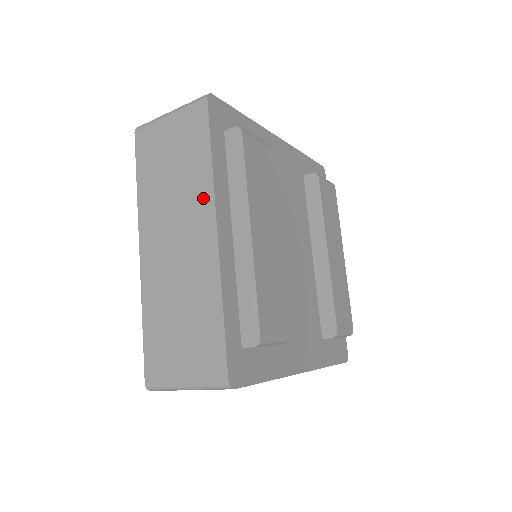
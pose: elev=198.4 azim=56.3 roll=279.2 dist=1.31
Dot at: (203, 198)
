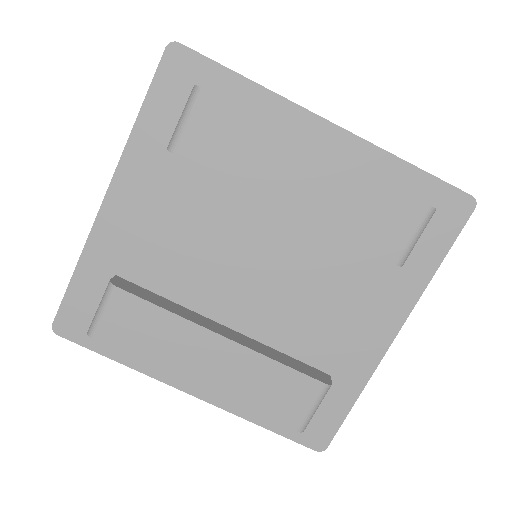
Dot at: occluded
